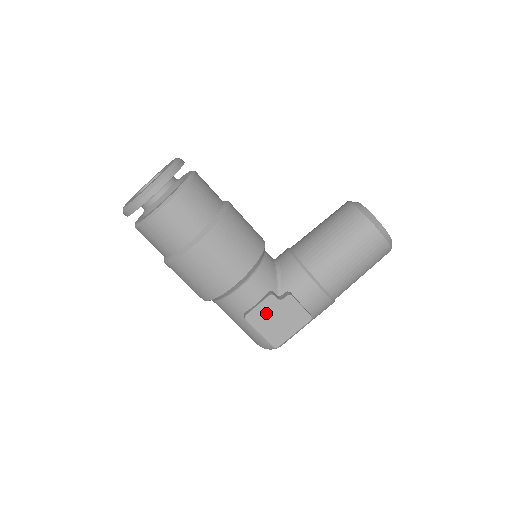
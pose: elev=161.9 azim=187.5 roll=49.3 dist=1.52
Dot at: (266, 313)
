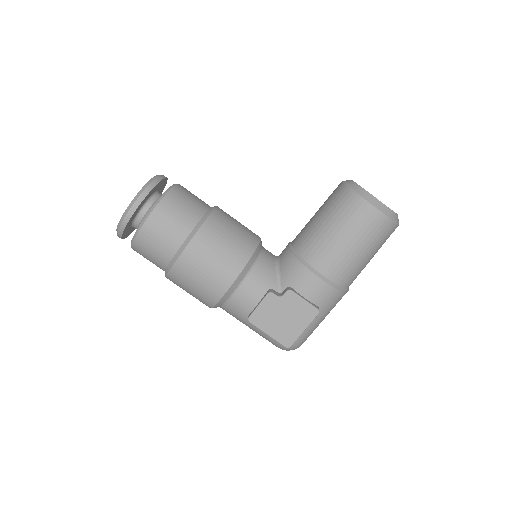
Dot at: (269, 312)
